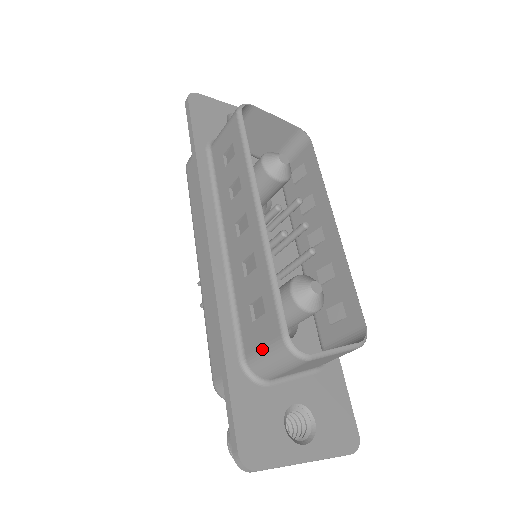
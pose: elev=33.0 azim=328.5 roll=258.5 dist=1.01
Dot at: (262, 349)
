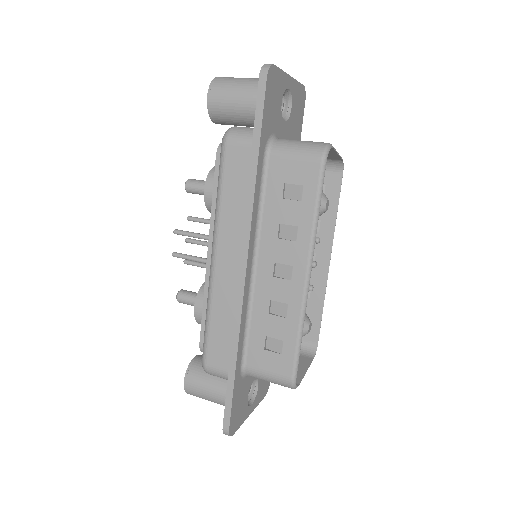
Dot at: (267, 373)
